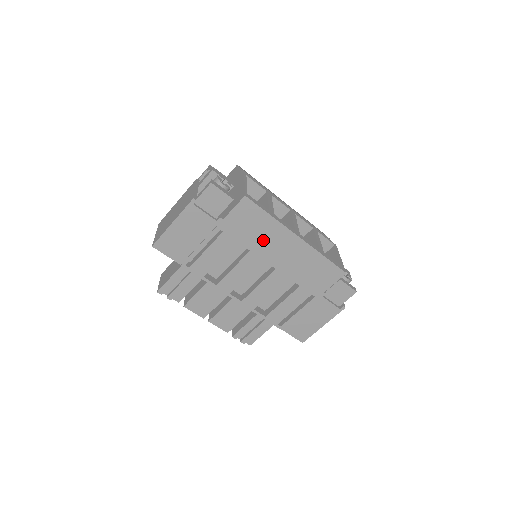
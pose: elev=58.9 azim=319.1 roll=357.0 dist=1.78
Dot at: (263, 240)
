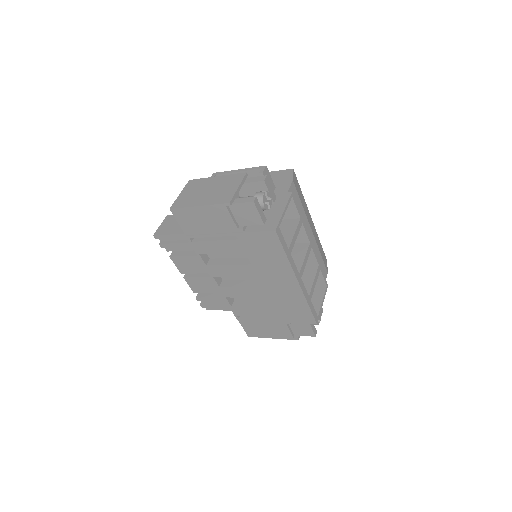
Dot at: (267, 265)
